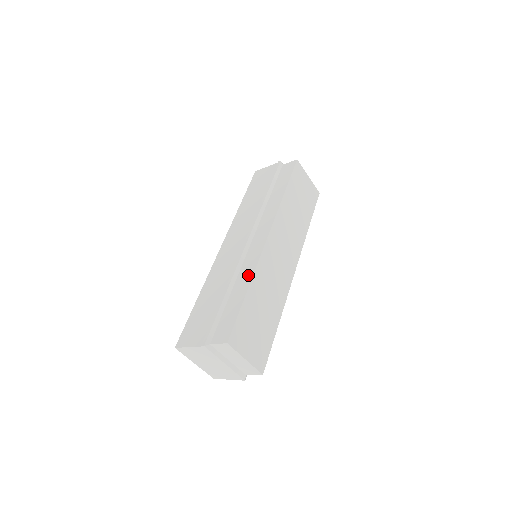
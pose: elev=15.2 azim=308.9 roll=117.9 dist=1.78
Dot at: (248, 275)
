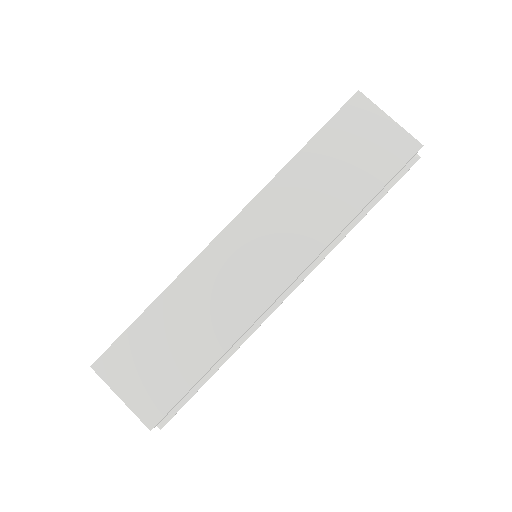
Dot at: occluded
